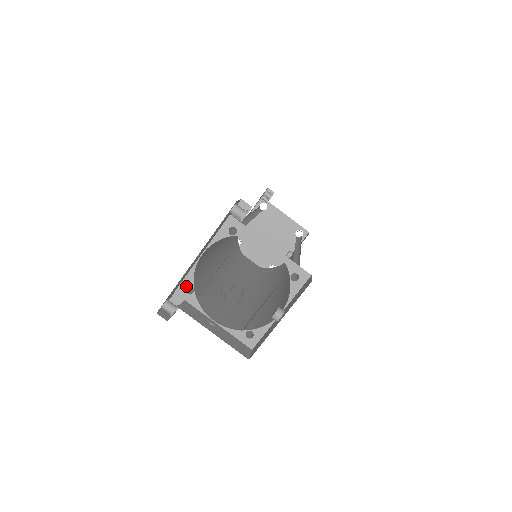
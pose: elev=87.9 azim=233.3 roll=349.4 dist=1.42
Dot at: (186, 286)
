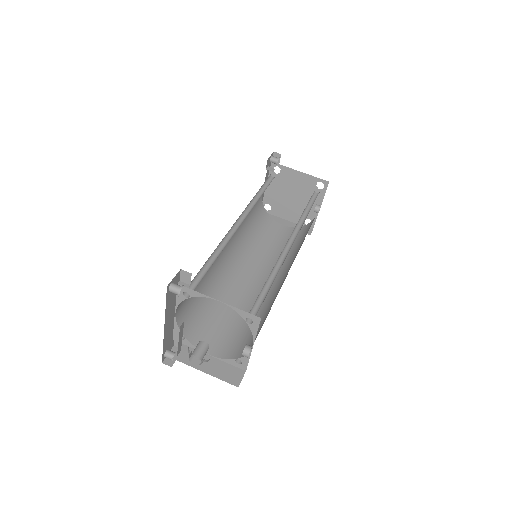
Dot at: (178, 335)
